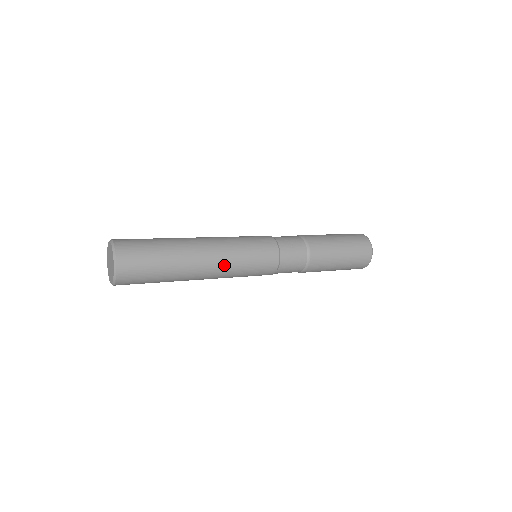
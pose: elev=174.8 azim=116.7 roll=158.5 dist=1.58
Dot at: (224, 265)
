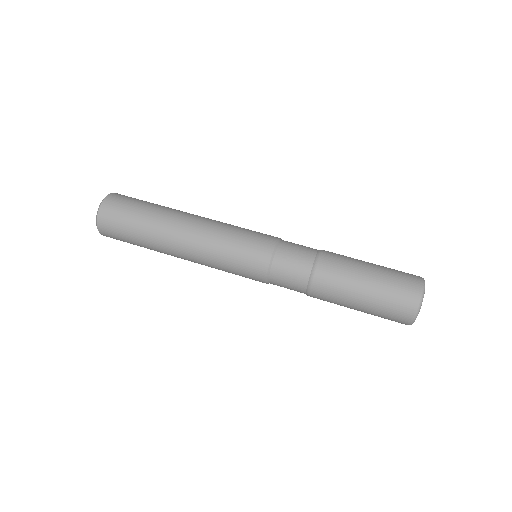
Dot at: occluded
